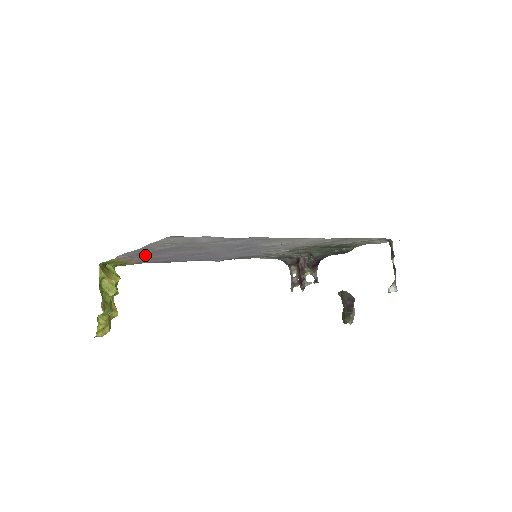
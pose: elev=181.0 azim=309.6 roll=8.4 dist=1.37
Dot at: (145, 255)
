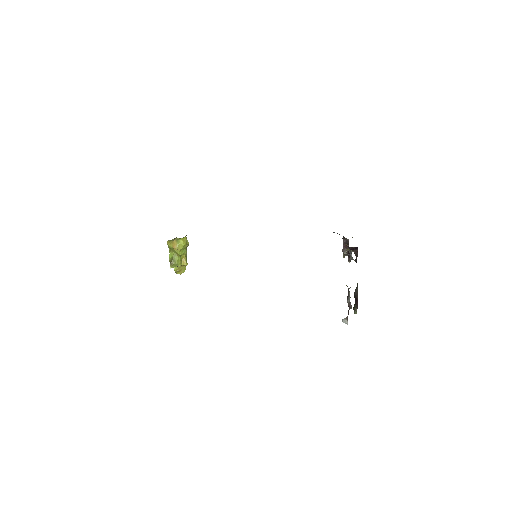
Dot at: occluded
